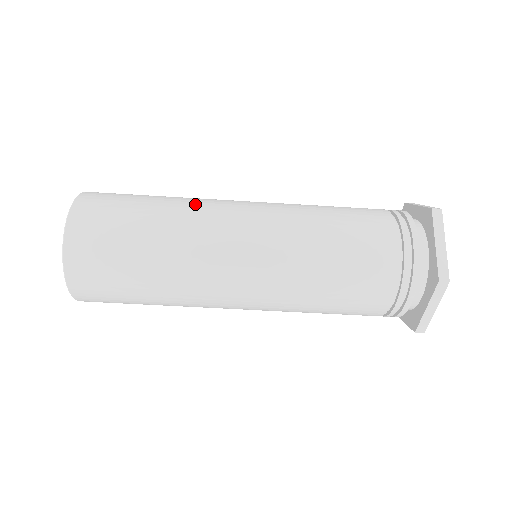
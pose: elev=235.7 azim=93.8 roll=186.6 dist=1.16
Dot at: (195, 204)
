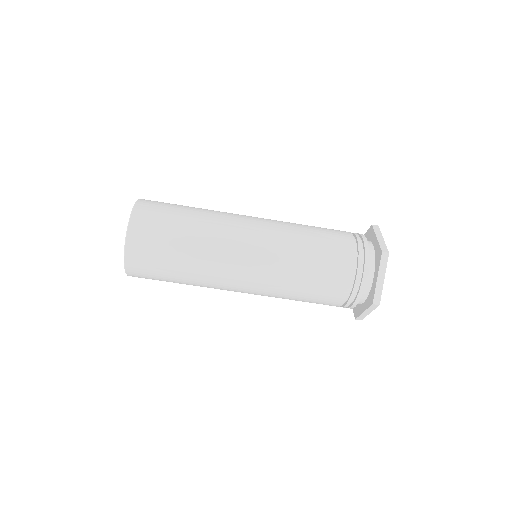
Dot at: (216, 227)
